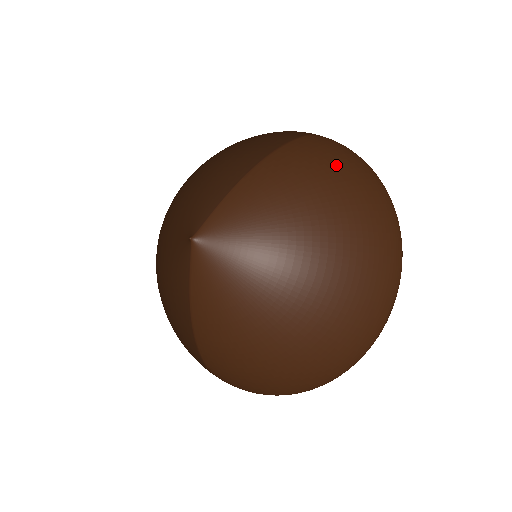
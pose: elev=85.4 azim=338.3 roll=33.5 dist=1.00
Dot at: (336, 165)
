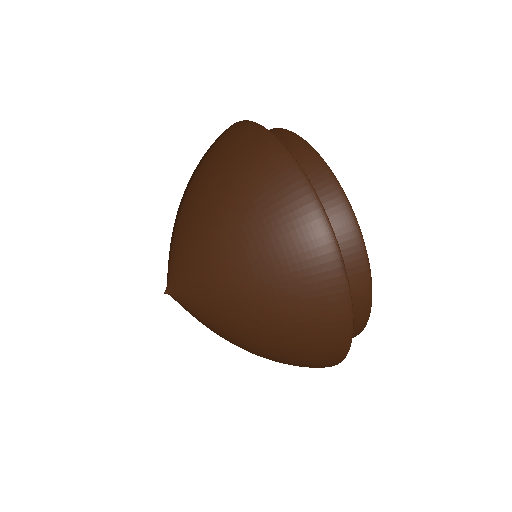
Dot at: (227, 161)
